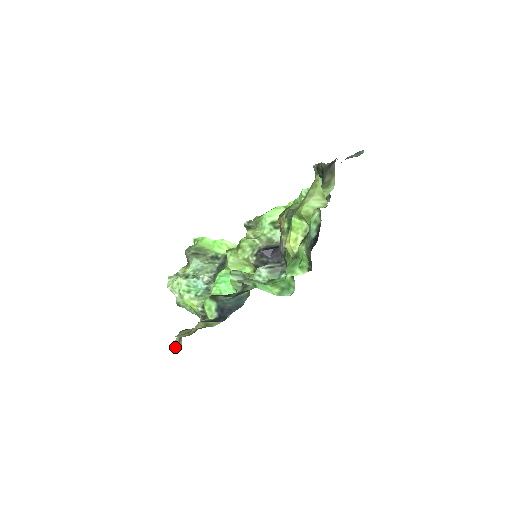
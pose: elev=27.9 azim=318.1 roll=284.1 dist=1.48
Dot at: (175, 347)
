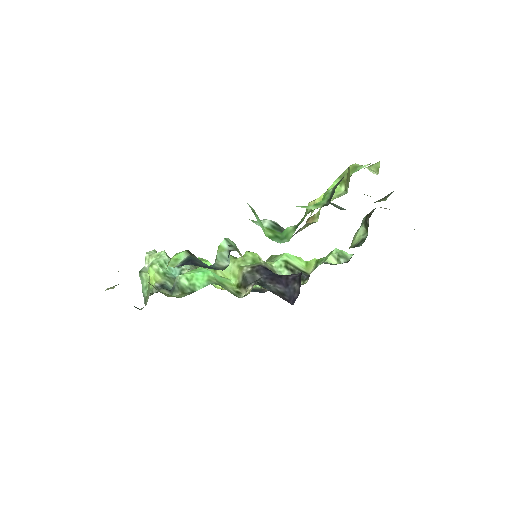
Dot at: occluded
